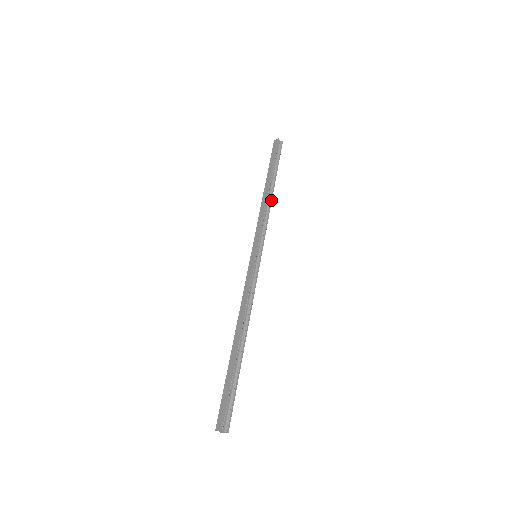
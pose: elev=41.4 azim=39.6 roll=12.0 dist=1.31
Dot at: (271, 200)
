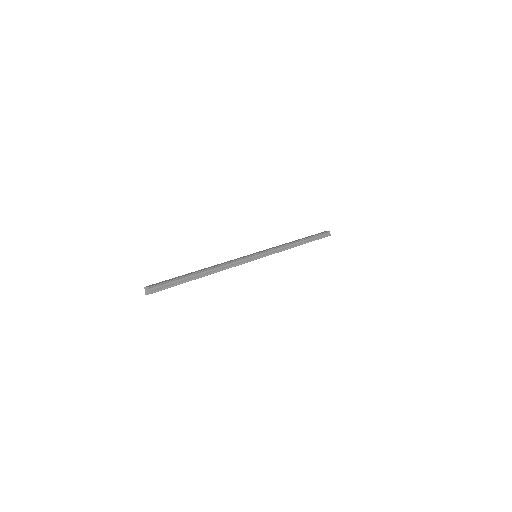
Dot at: (294, 246)
